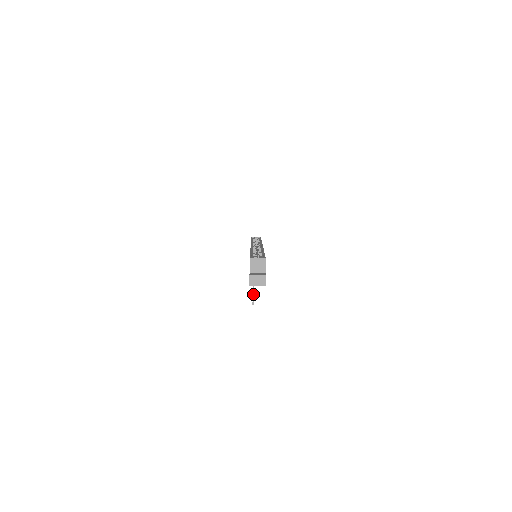
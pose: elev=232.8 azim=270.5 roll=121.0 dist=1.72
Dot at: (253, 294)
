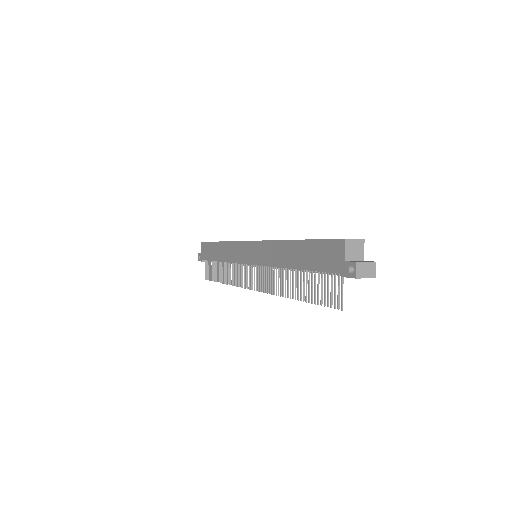
Dot at: occluded
